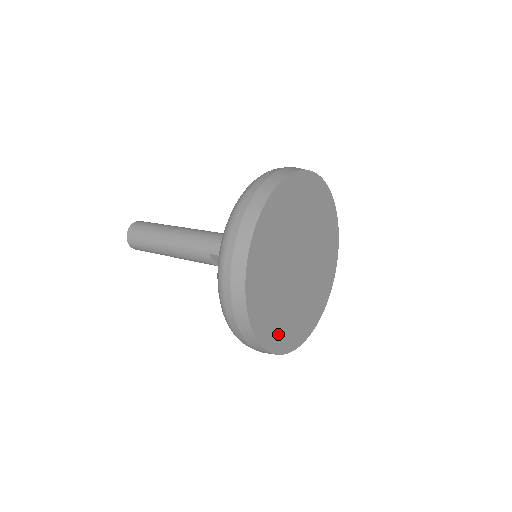
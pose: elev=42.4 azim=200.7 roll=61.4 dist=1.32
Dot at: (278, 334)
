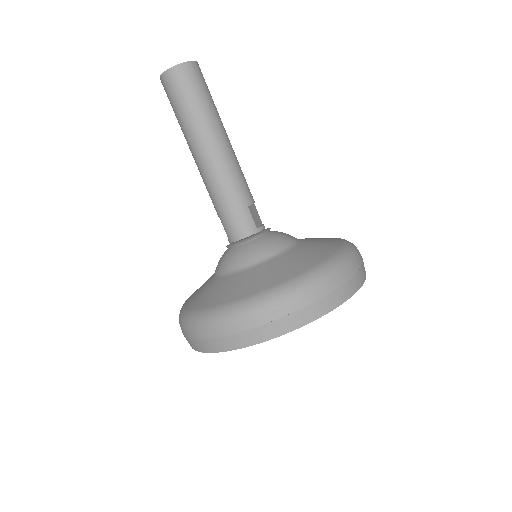
Dot at: occluded
